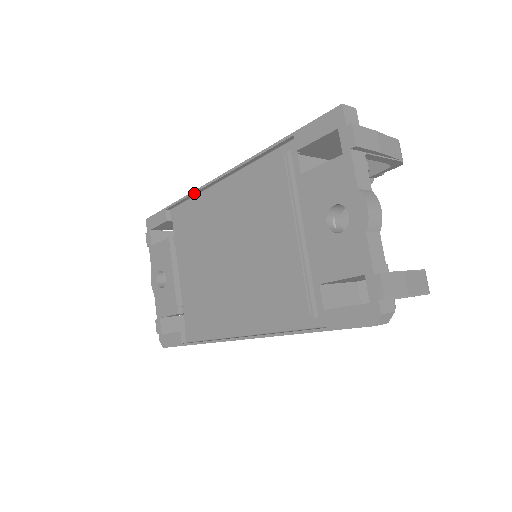
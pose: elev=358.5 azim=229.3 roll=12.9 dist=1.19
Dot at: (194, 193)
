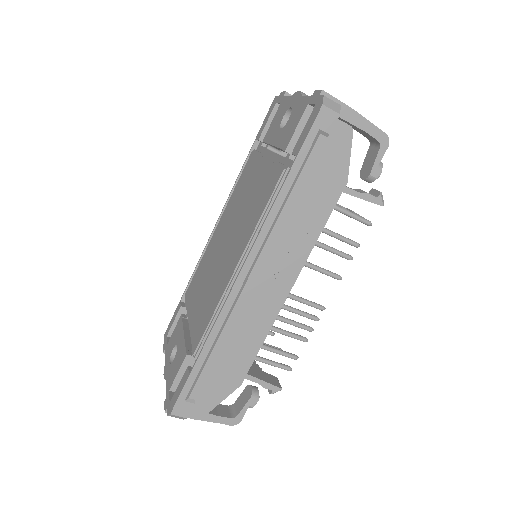
Dot at: (201, 258)
